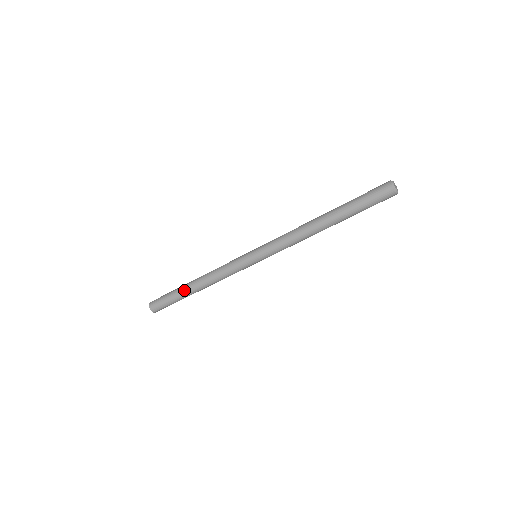
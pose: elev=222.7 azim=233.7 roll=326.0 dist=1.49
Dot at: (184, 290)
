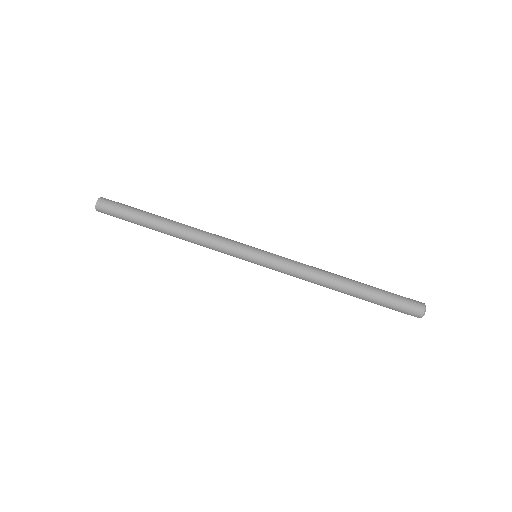
Dot at: (155, 220)
